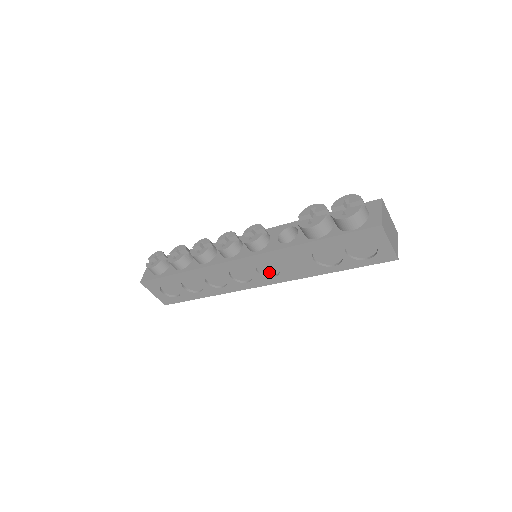
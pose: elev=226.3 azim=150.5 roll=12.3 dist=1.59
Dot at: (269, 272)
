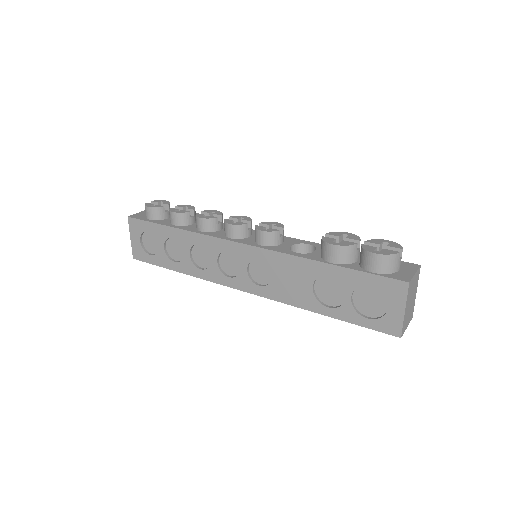
Dot at: (259, 278)
